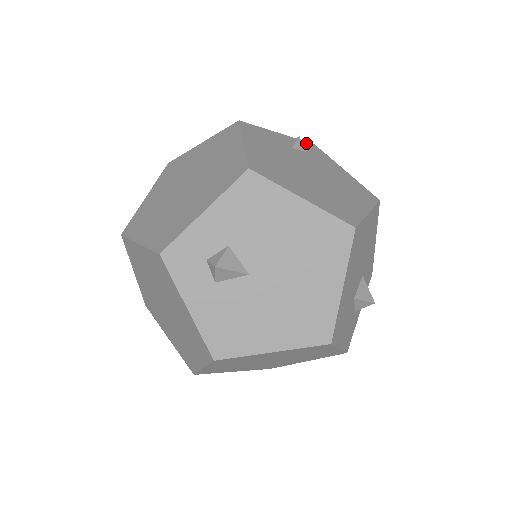
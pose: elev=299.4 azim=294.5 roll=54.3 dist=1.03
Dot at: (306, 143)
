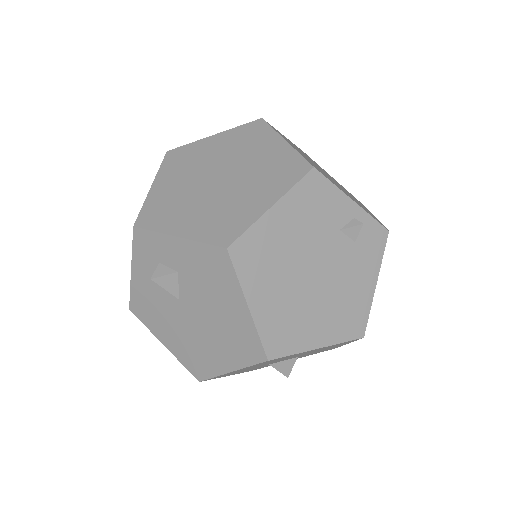
Dot at: (376, 227)
